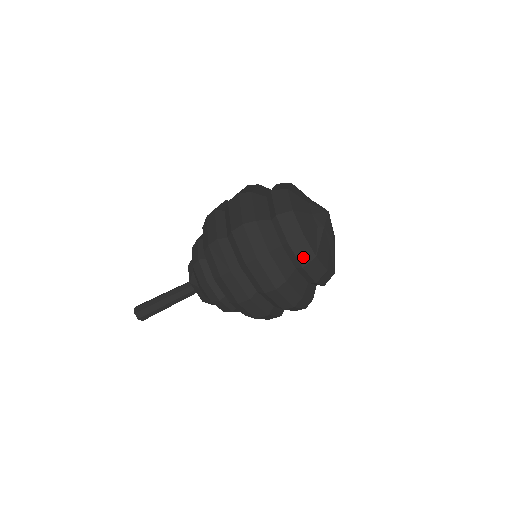
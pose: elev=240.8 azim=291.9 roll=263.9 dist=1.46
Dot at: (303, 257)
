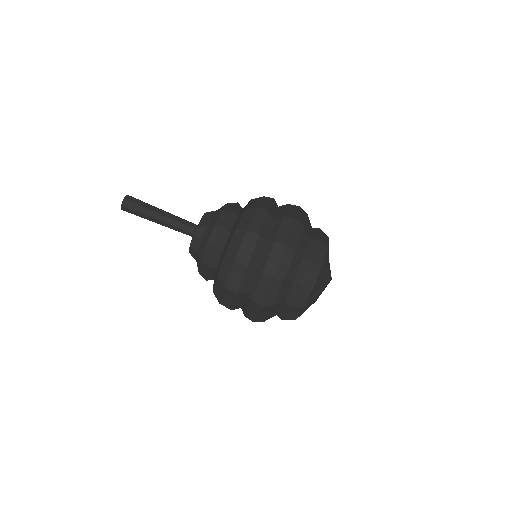
Dot at: (316, 256)
